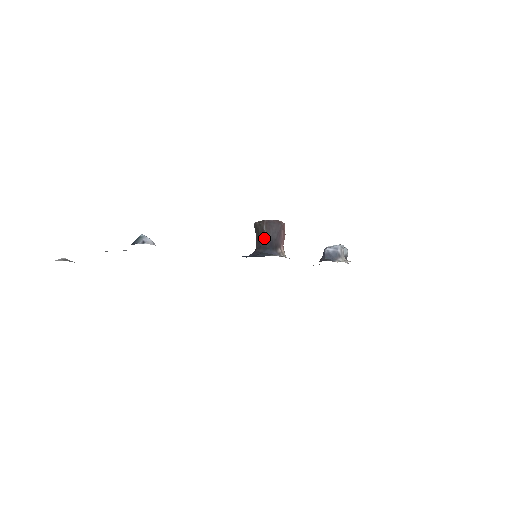
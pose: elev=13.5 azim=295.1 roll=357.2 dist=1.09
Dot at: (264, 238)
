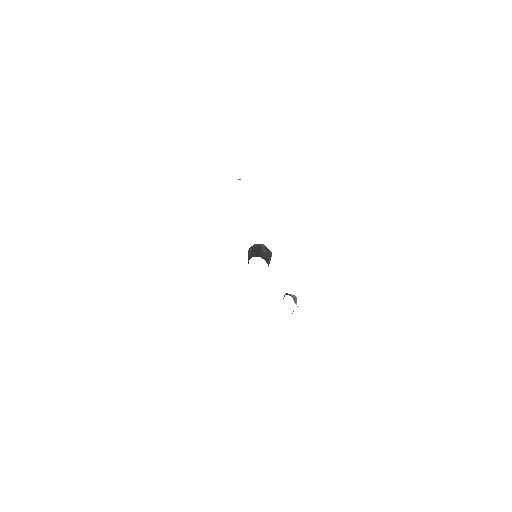
Dot at: (262, 251)
